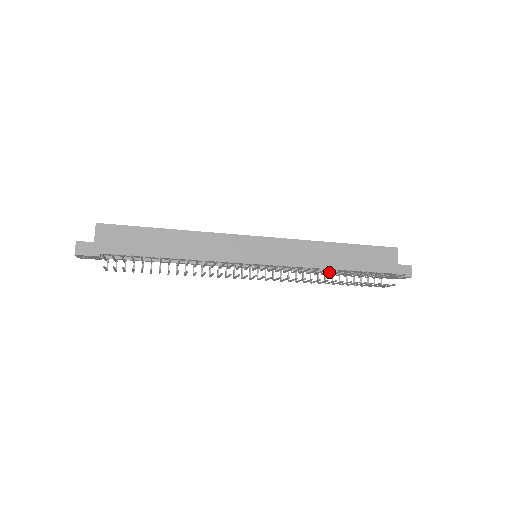
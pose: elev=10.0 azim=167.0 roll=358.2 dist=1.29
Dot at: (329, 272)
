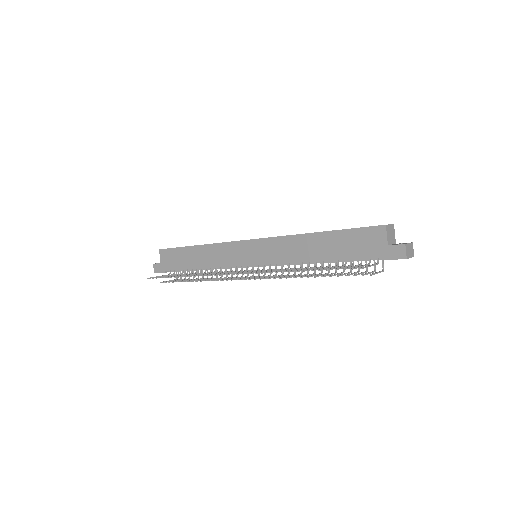
Dot at: (296, 270)
